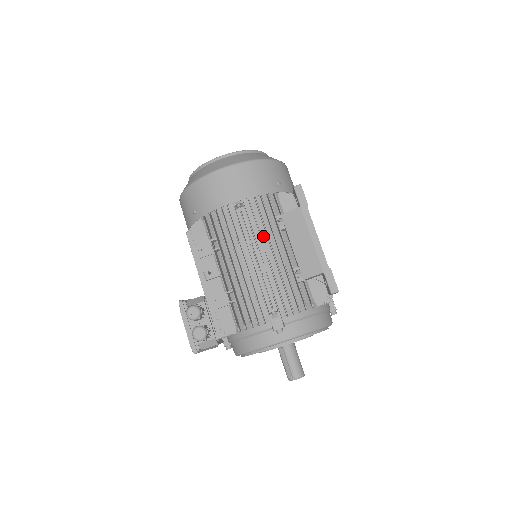
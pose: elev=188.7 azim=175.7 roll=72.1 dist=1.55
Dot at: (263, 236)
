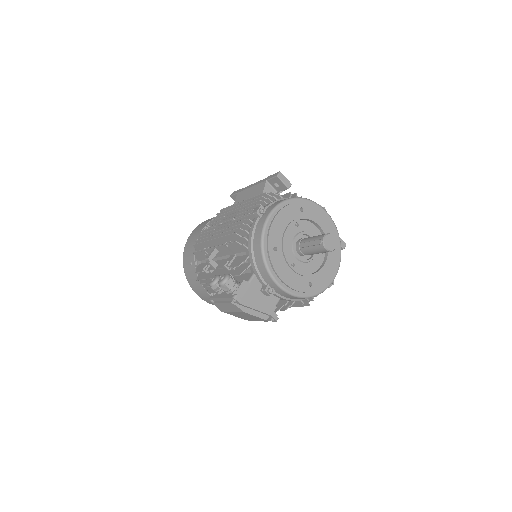
Dot at: occluded
